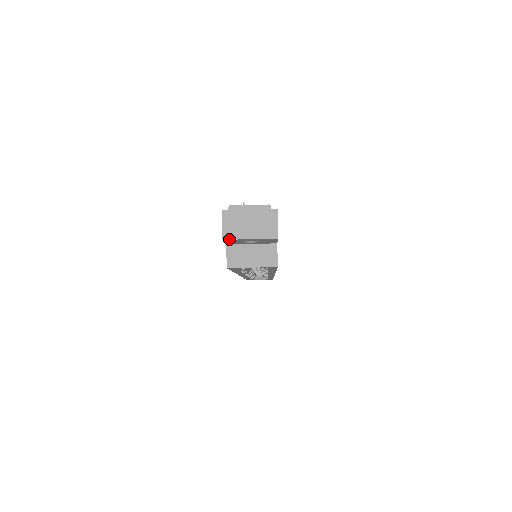
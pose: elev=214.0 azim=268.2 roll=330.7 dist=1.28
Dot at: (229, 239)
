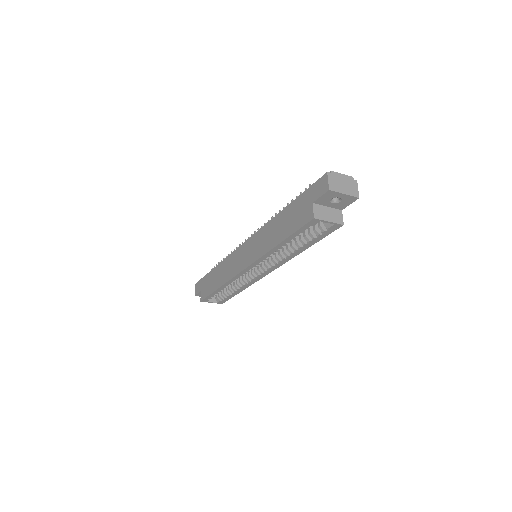
Dot at: (333, 191)
